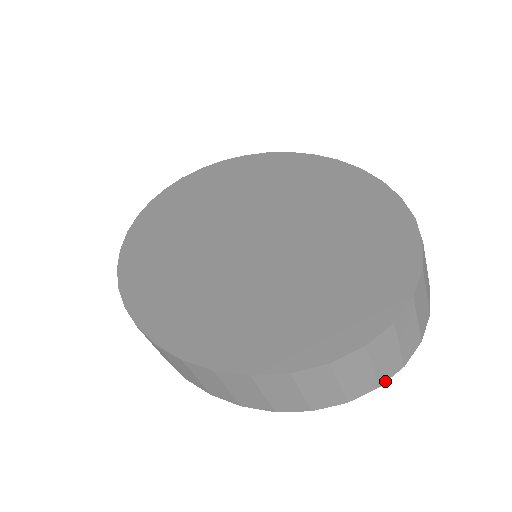
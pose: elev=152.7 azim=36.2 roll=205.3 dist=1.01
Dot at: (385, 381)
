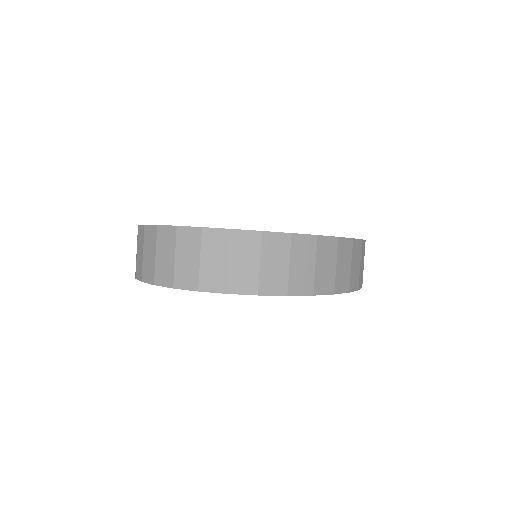
Dot at: (179, 288)
